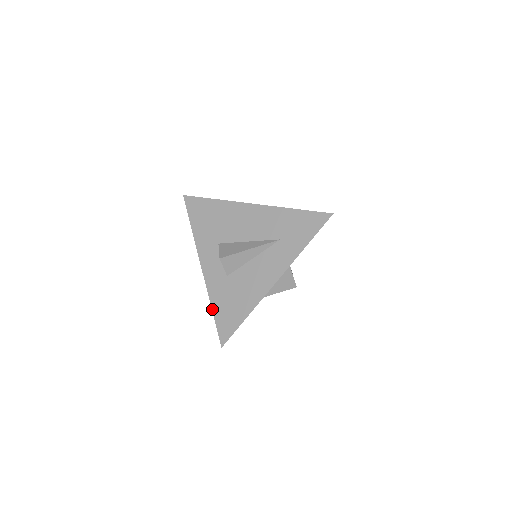
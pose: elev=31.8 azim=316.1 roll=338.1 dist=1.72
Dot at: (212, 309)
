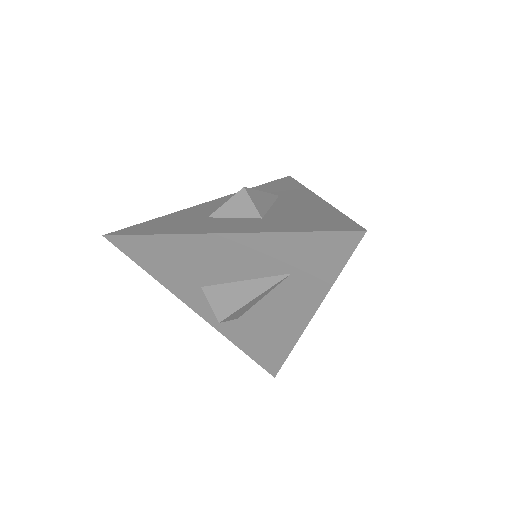
Dot at: (240, 349)
